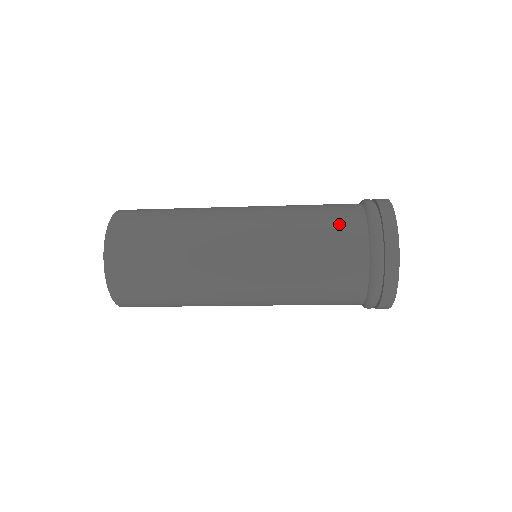
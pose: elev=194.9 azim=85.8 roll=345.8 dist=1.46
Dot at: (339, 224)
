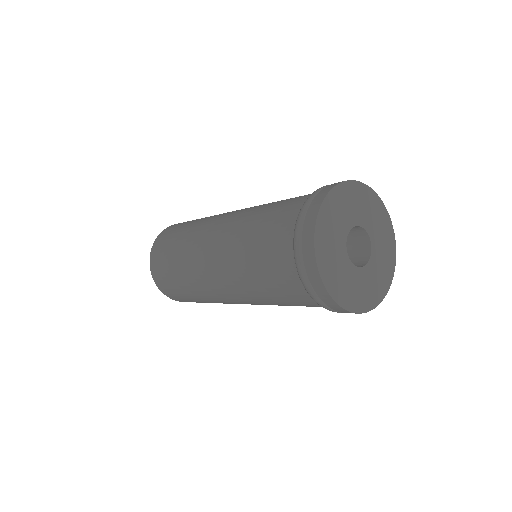
Dot at: (288, 203)
